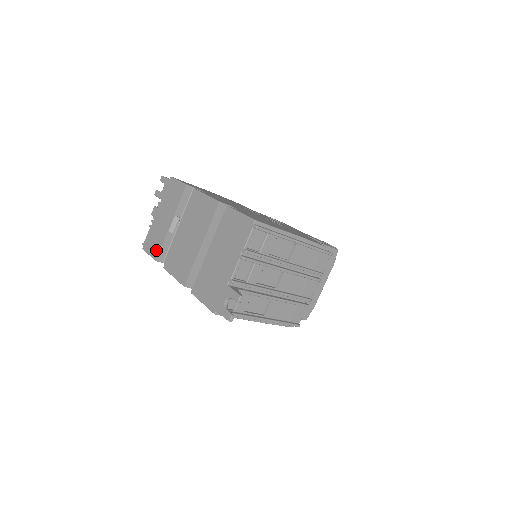
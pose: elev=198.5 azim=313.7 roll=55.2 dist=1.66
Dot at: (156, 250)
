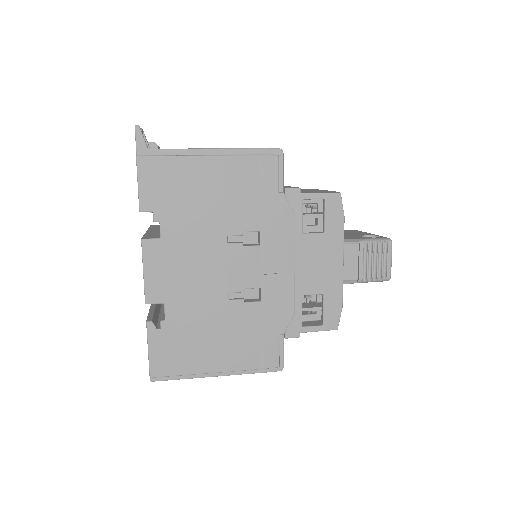
Dot at: occluded
